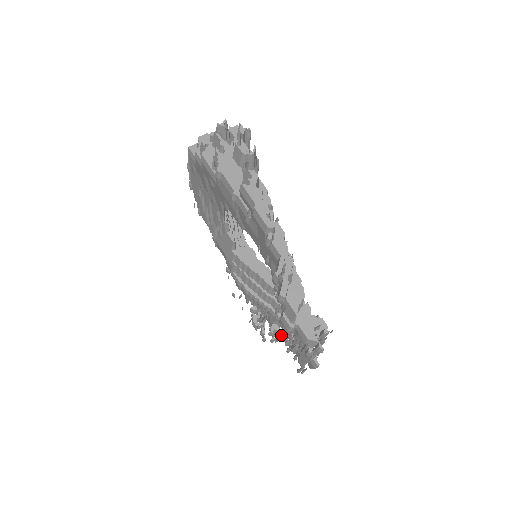
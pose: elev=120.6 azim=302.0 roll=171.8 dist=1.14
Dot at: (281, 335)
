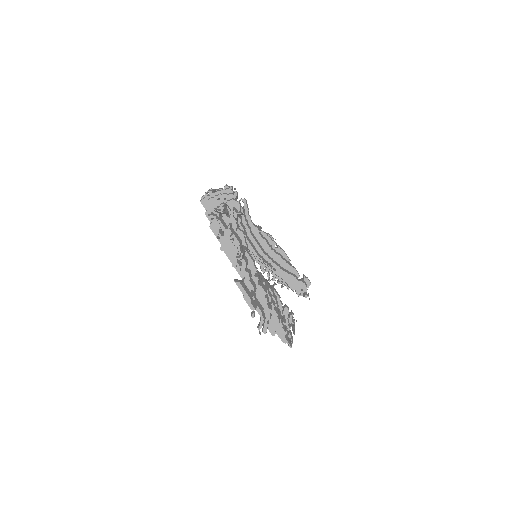
Dot at: occluded
